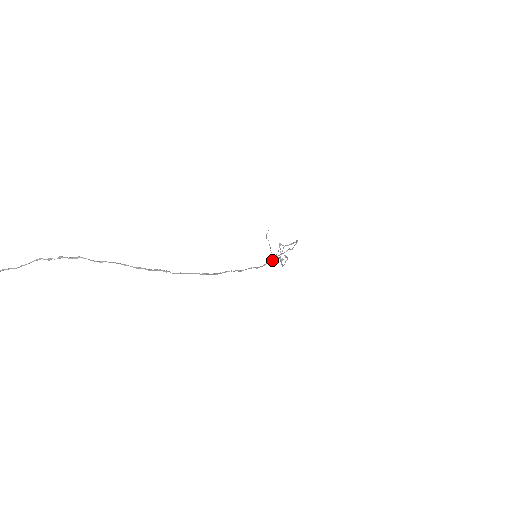
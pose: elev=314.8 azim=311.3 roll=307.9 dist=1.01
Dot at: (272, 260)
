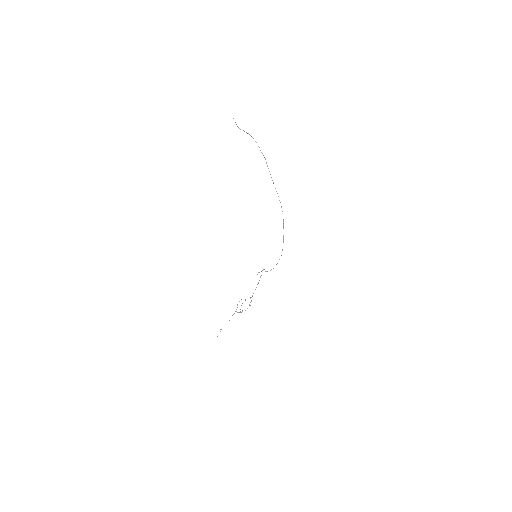
Dot at: occluded
